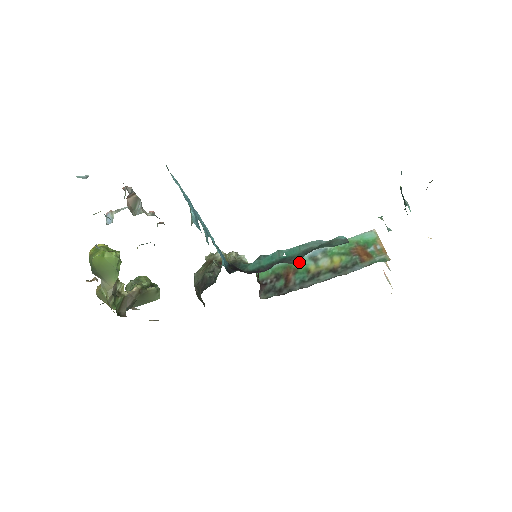
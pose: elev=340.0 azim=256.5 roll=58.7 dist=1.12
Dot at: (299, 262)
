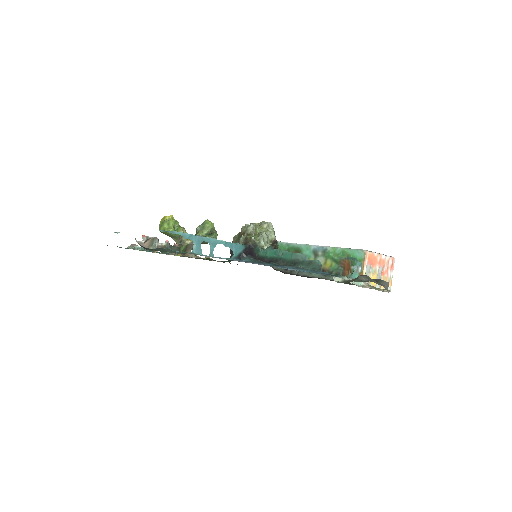
Dot at: (306, 251)
